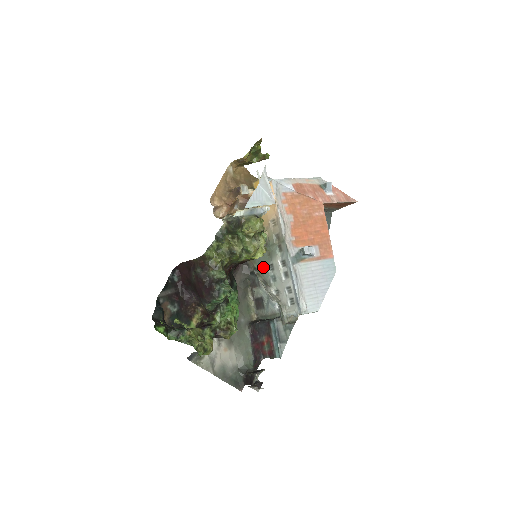
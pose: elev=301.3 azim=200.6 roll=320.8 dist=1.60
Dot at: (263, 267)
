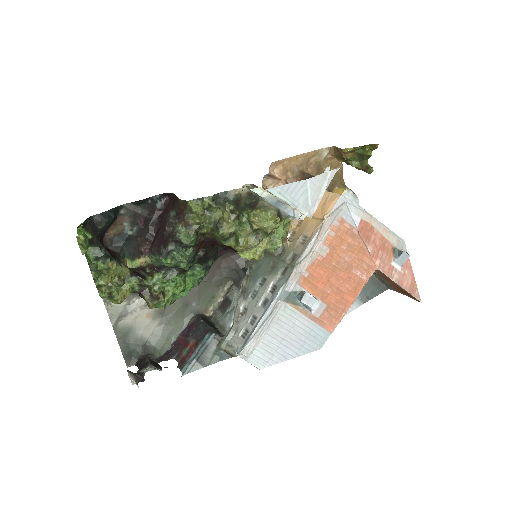
Dot at: (257, 274)
